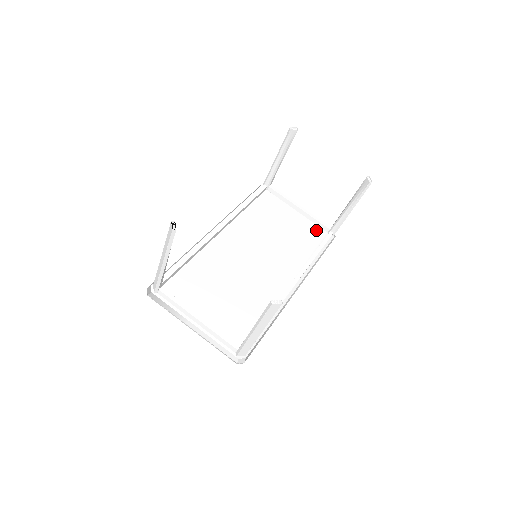
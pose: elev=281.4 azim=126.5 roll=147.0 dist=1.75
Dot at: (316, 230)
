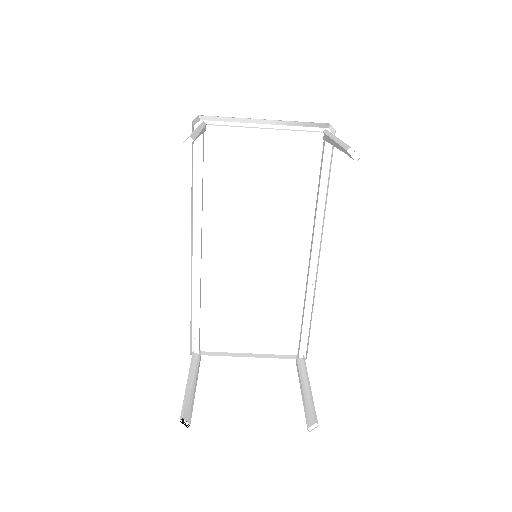
Dot at: (304, 147)
